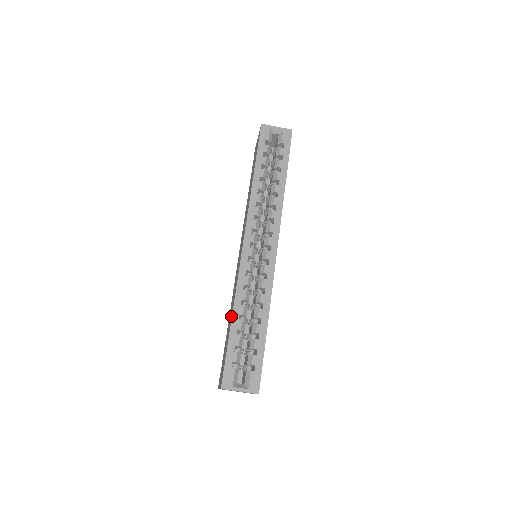
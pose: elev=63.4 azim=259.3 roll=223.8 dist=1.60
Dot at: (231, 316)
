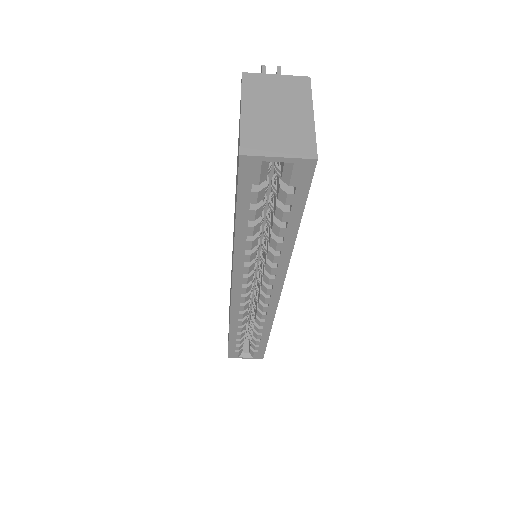
Dot at: occluded
